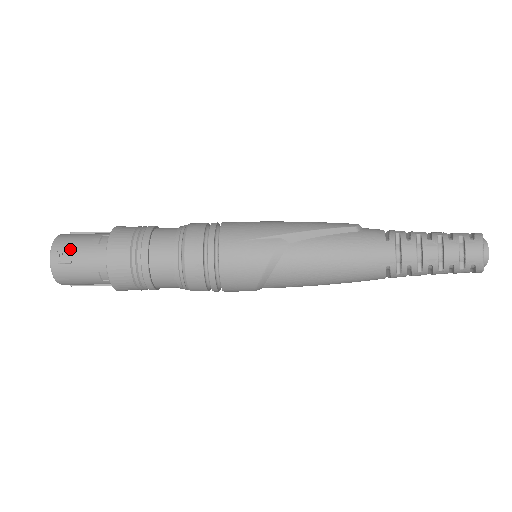
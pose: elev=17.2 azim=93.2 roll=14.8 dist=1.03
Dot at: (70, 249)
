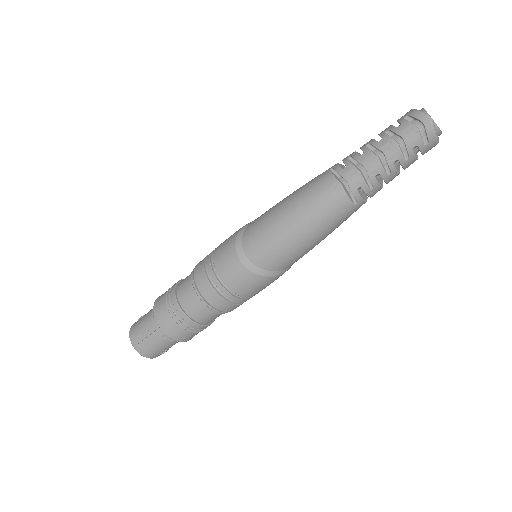
Dot at: occluded
